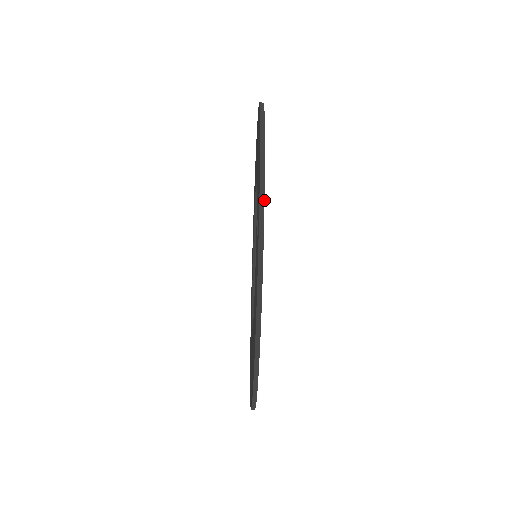
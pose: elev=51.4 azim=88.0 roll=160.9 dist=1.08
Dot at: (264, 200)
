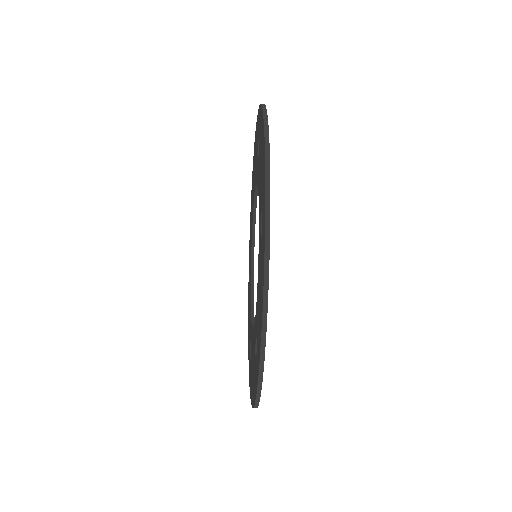
Dot at: occluded
